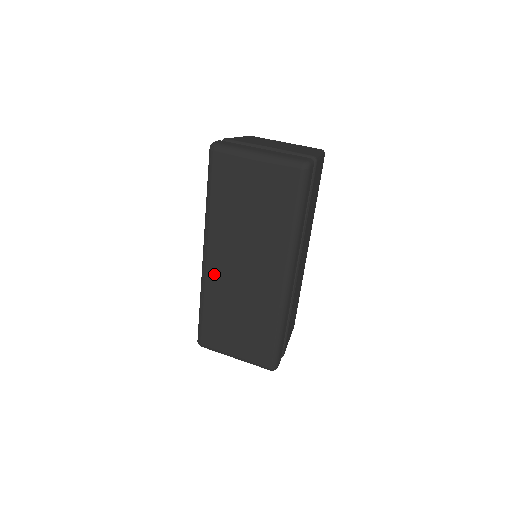
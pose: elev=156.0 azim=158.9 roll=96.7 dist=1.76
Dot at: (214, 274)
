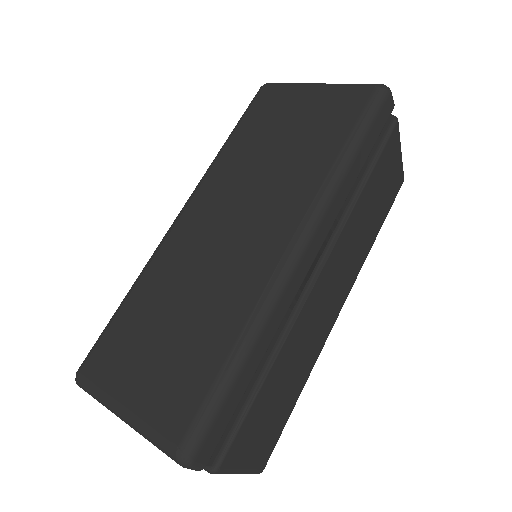
Dot at: (179, 238)
